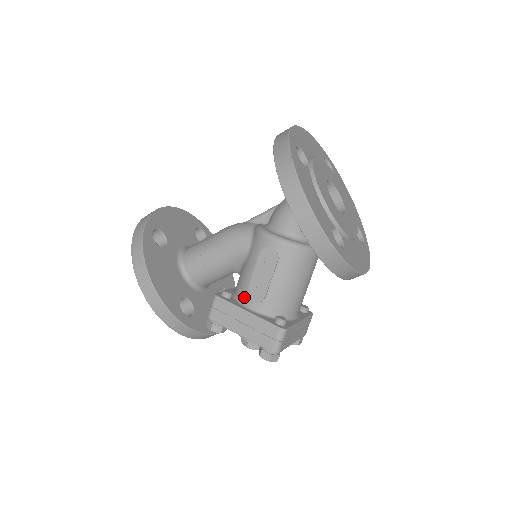
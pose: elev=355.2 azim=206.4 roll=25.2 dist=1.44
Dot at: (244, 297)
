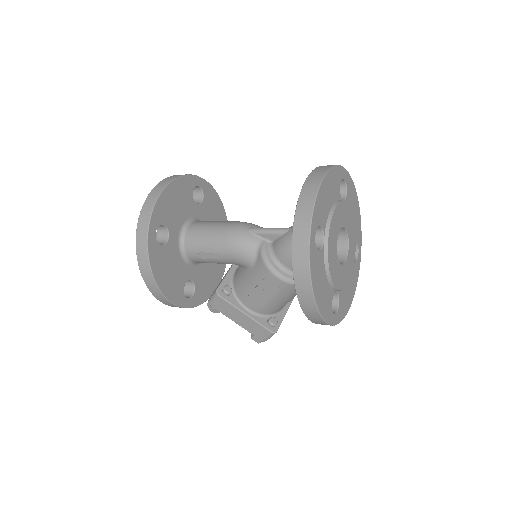
Dot at: (243, 299)
